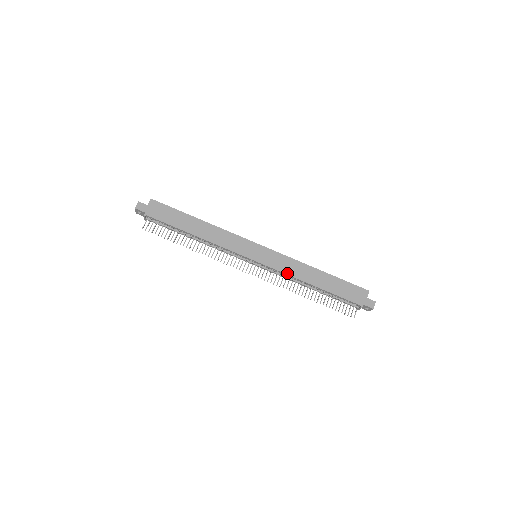
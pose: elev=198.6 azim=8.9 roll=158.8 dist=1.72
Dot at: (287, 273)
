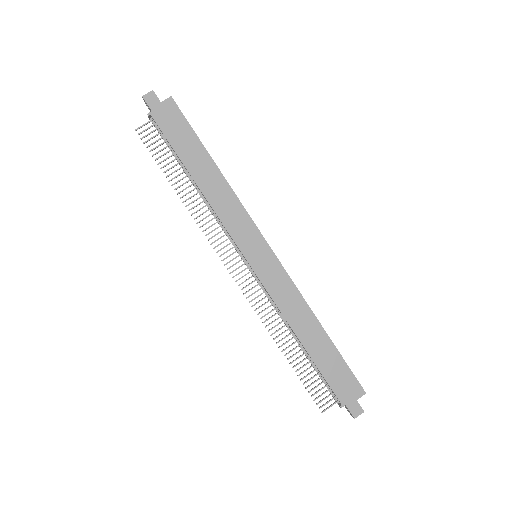
Dot at: (278, 304)
